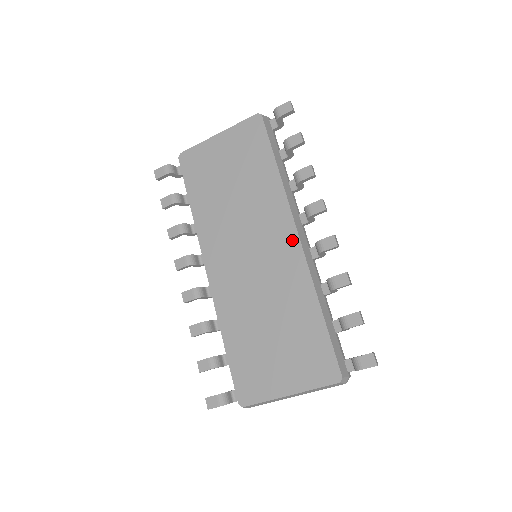
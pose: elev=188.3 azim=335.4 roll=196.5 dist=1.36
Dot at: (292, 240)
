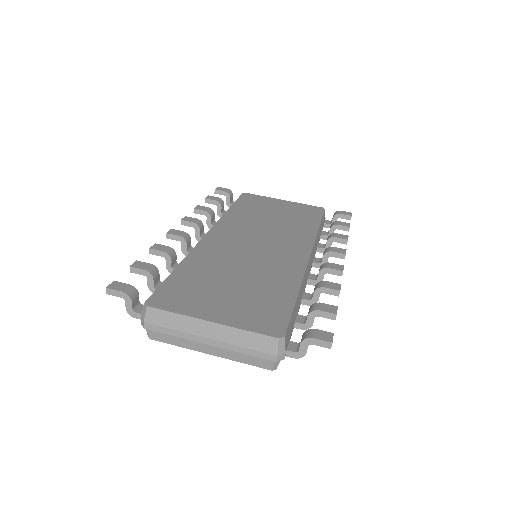
Dot at: (303, 254)
